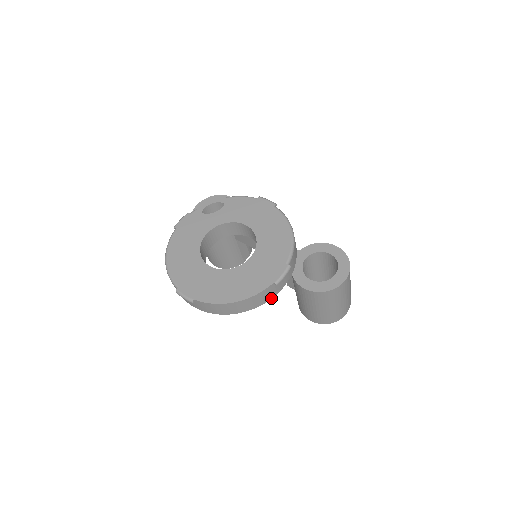
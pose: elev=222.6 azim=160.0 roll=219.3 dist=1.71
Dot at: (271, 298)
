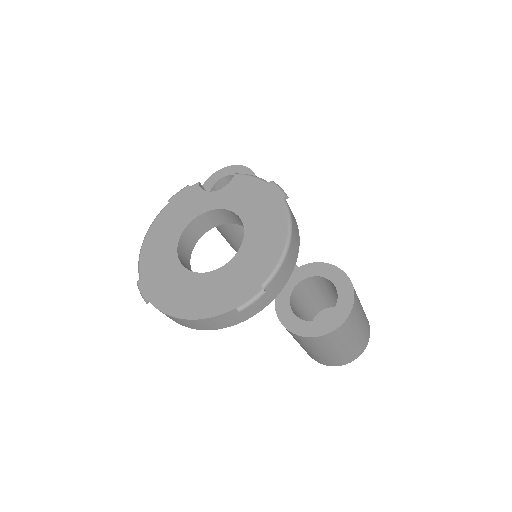
Dot at: (238, 323)
